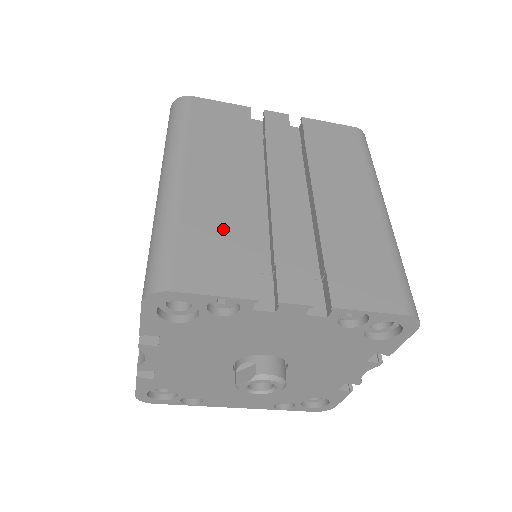
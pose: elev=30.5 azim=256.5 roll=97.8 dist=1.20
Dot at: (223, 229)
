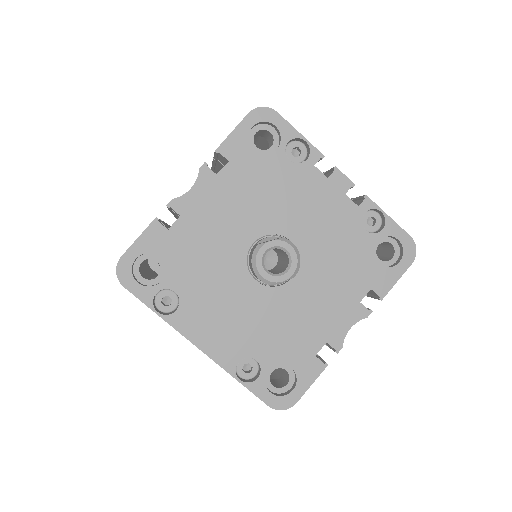
Dot at: occluded
